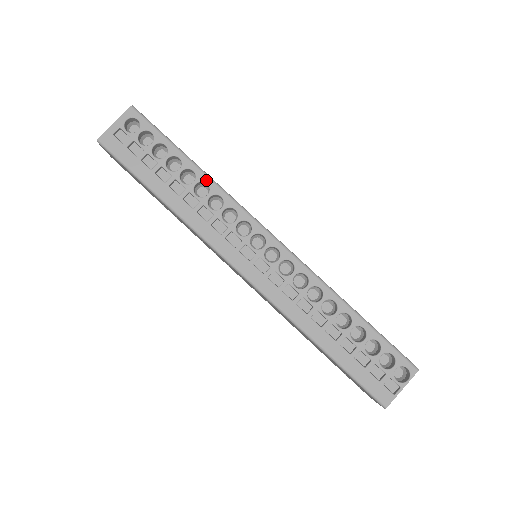
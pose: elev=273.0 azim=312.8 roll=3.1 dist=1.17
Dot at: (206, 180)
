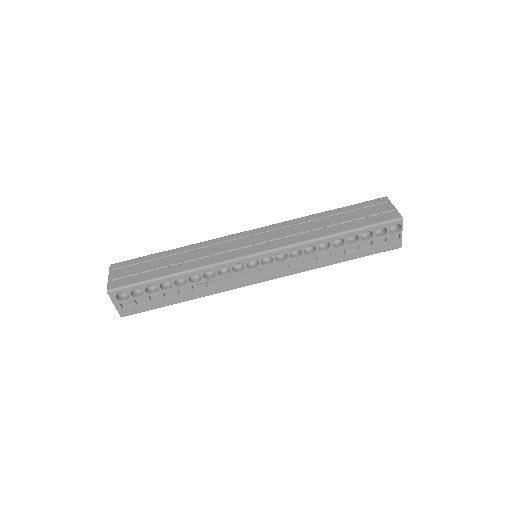
Dot at: (190, 274)
